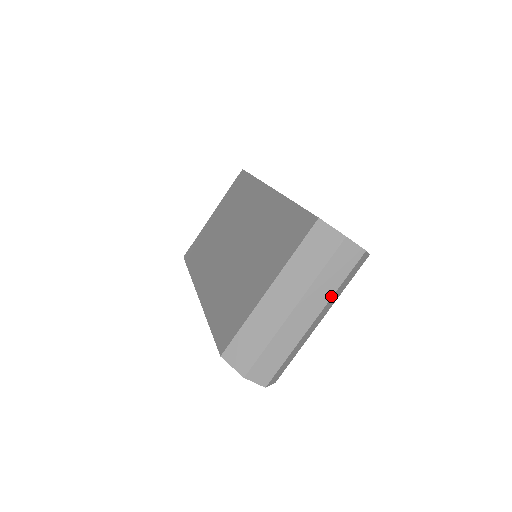
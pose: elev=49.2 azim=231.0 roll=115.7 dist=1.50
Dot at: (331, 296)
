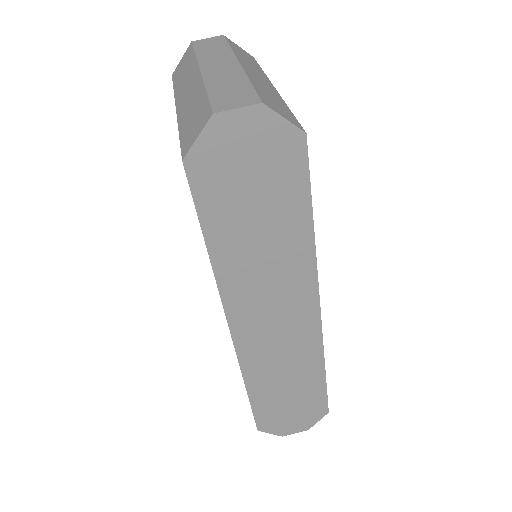
Dot at: (231, 52)
